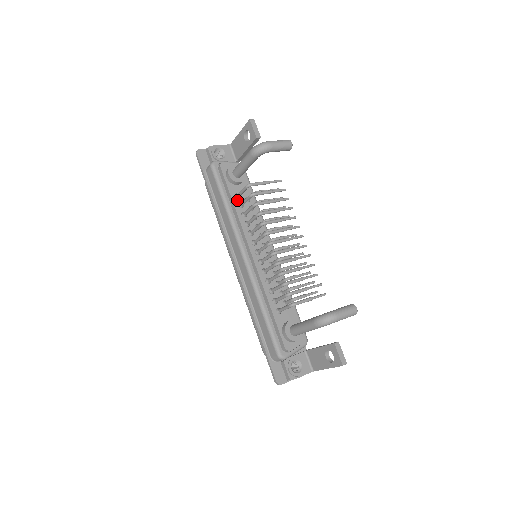
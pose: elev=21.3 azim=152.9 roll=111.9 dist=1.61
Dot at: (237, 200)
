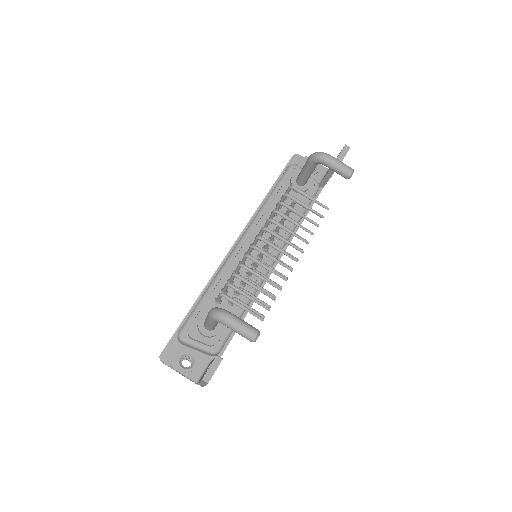
Dot at: occluded
